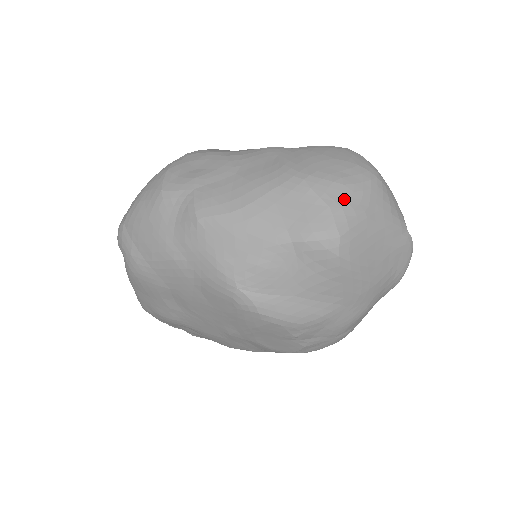
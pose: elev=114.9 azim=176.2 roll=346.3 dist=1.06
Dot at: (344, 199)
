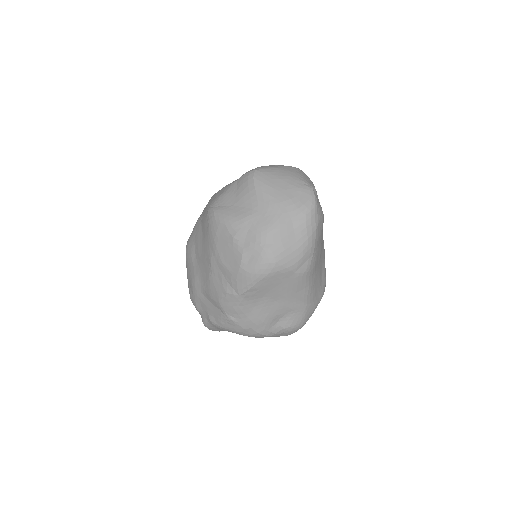
Dot at: (268, 166)
